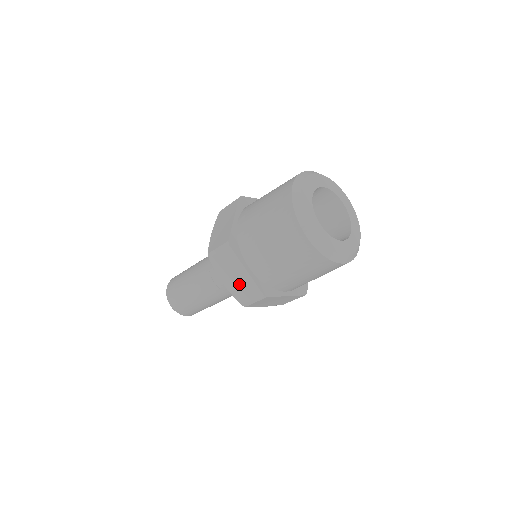
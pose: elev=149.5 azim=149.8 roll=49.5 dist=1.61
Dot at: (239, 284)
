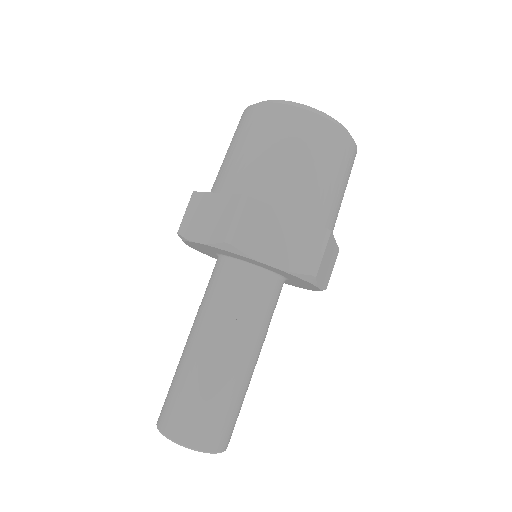
Dot at: (291, 244)
